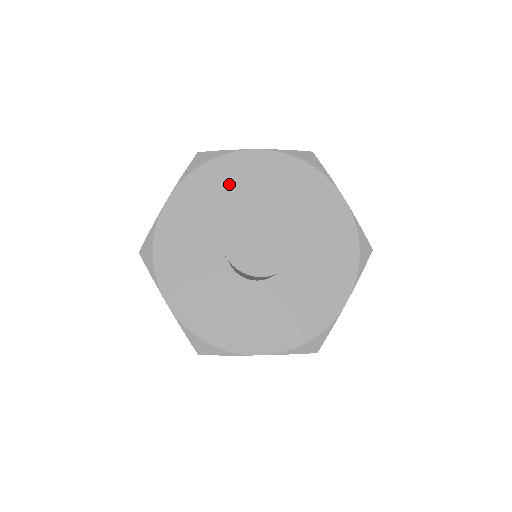
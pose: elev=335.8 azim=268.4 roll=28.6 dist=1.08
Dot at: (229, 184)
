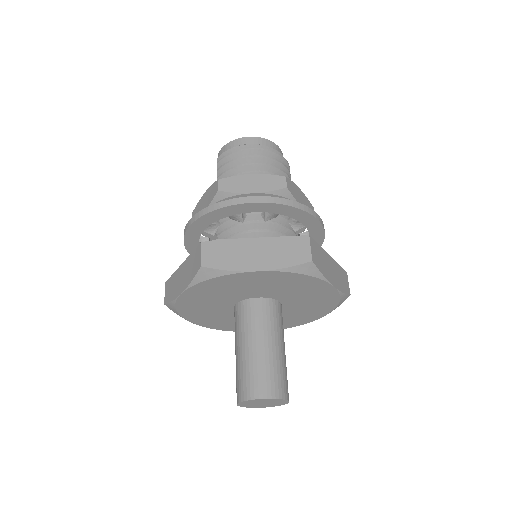
Dot at: (234, 286)
